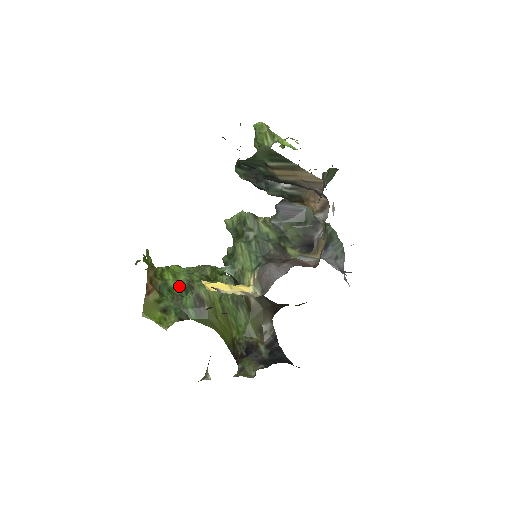
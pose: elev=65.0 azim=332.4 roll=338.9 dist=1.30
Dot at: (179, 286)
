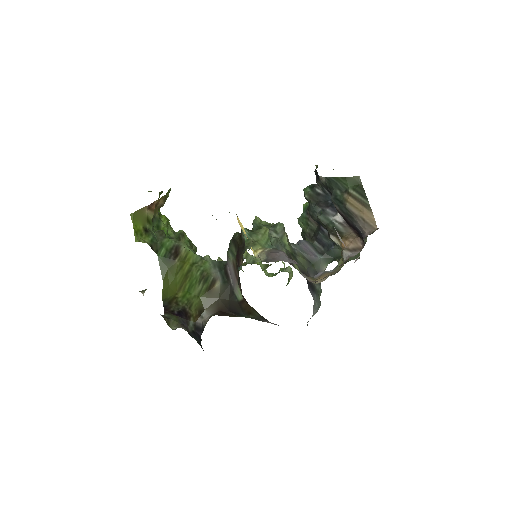
Dot at: (166, 232)
